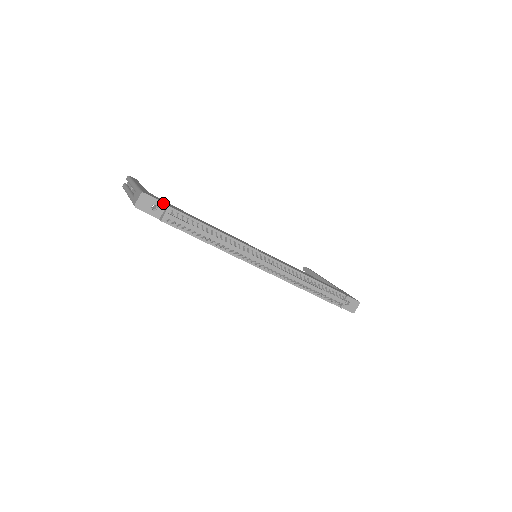
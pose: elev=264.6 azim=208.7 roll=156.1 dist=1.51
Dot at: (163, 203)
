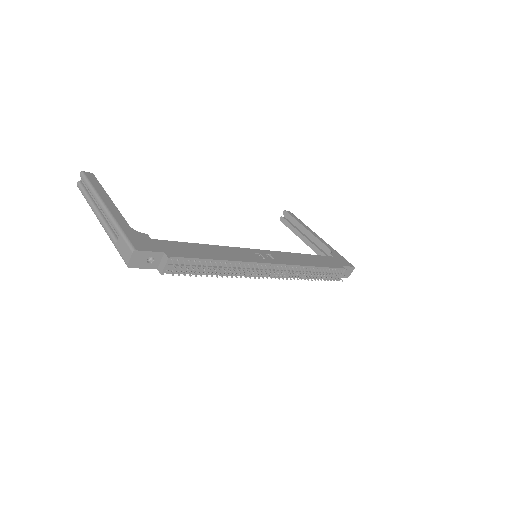
Dot at: (159, 253)
